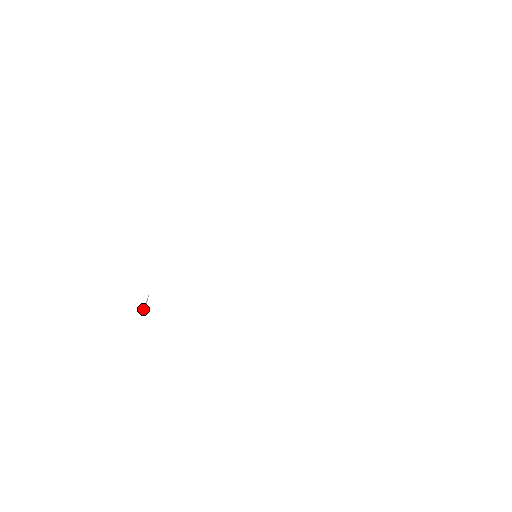
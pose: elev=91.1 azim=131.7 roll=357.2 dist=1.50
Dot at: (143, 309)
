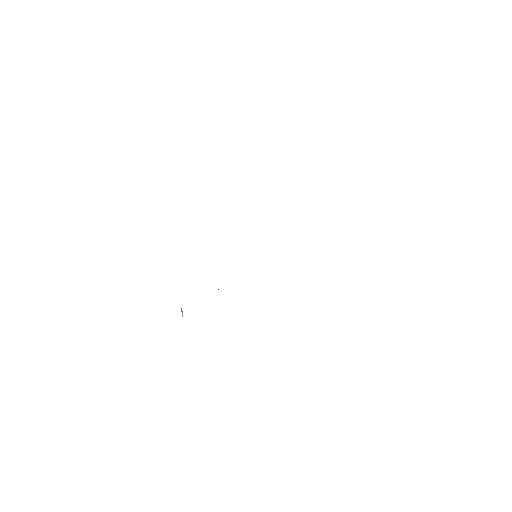
Dot at: (182, 314)
